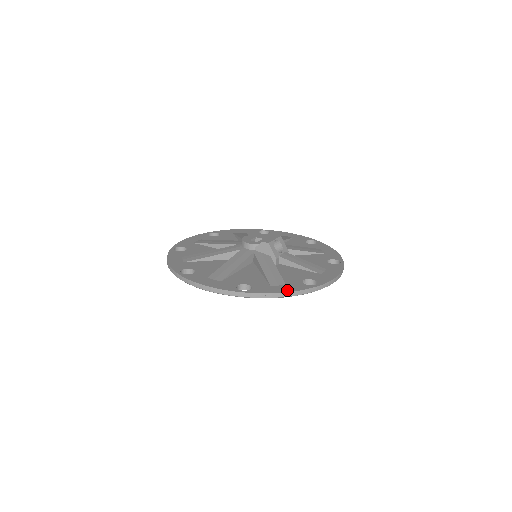
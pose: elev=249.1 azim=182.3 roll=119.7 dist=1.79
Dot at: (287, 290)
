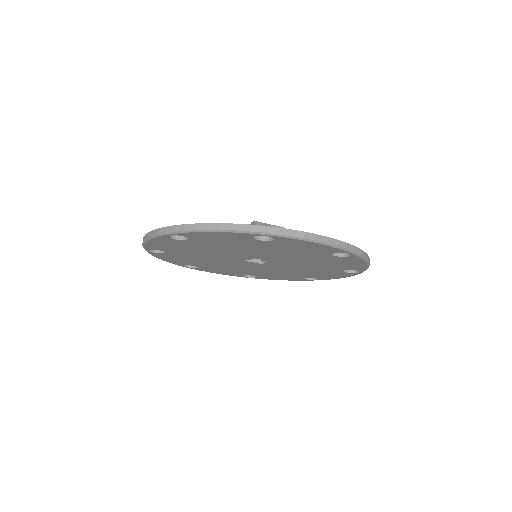
Dot at: (219, 224)
